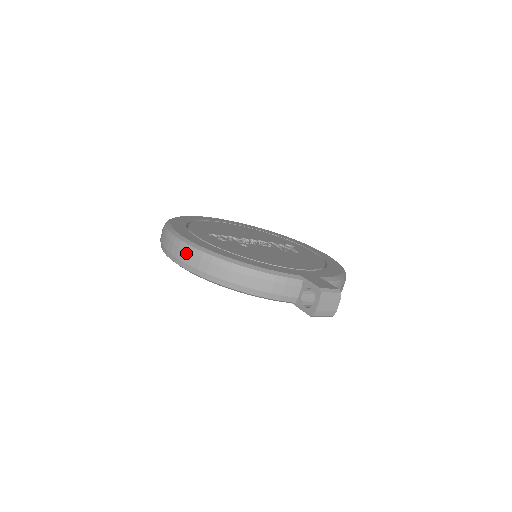
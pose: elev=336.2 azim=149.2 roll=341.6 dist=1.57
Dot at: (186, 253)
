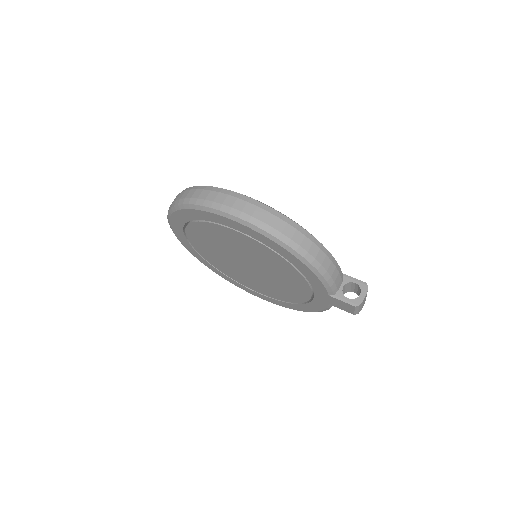
Dot at: (269, 214)
